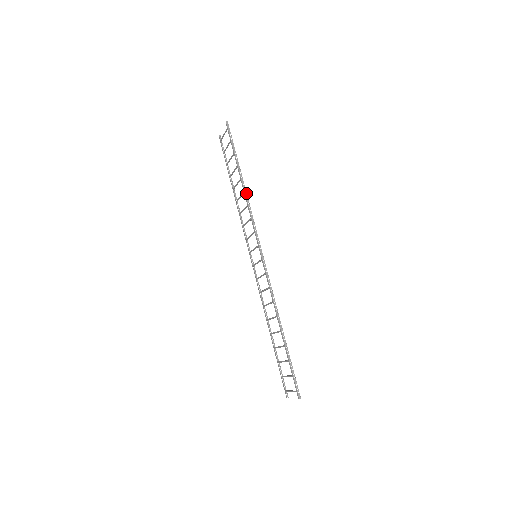
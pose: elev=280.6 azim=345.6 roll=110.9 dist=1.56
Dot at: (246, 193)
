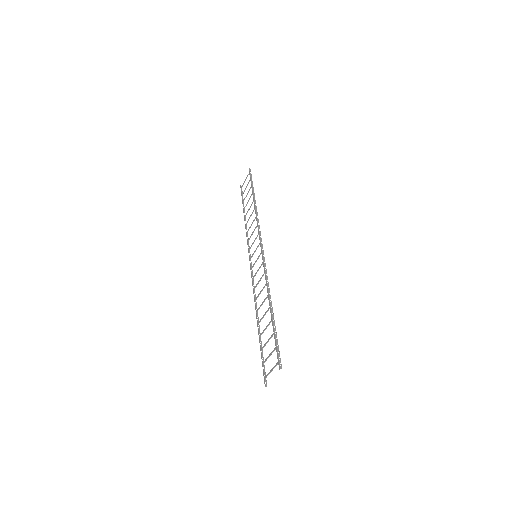
Dot at: (256, 209)
